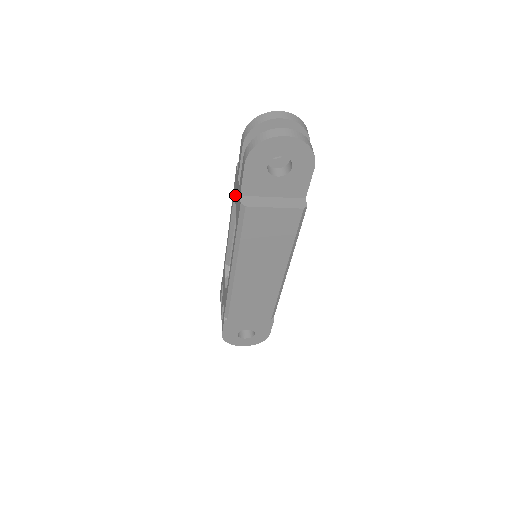
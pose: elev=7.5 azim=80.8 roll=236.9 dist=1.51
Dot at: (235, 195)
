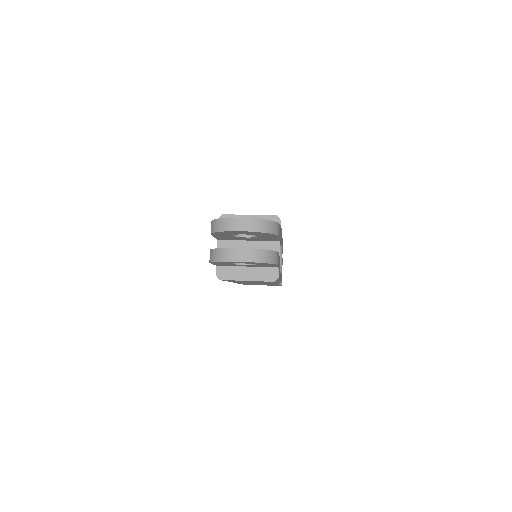
Dot at: occluded
